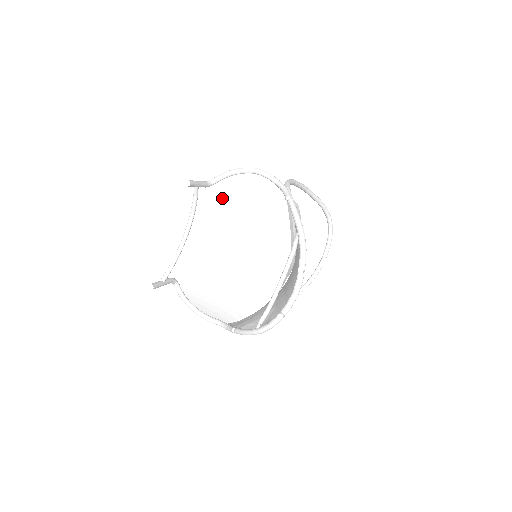
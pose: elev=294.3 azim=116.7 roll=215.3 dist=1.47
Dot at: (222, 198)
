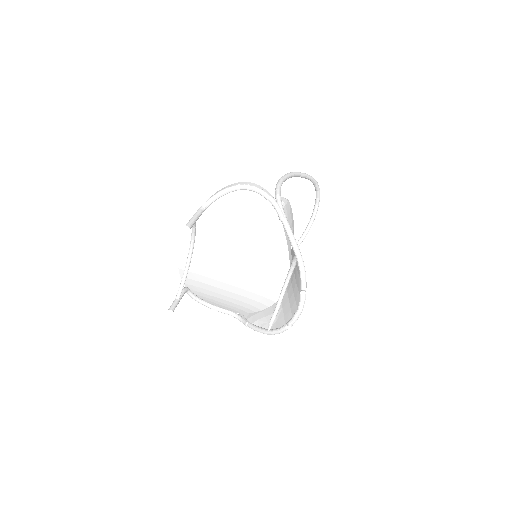
Dot at: (218, 219)
